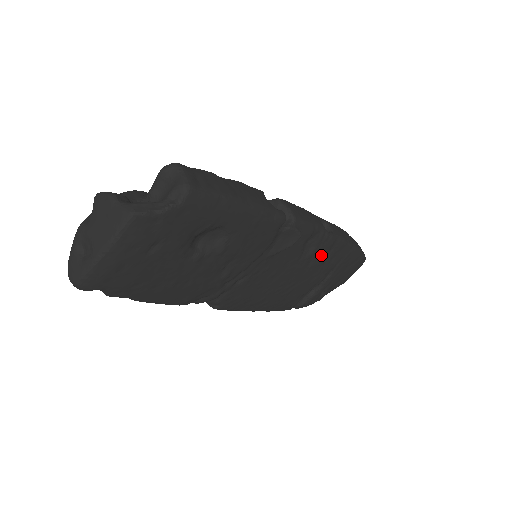
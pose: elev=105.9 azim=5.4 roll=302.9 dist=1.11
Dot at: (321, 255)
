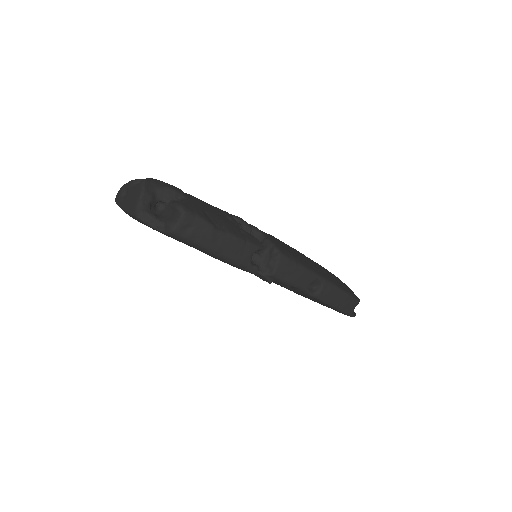
Dot at: occluded
